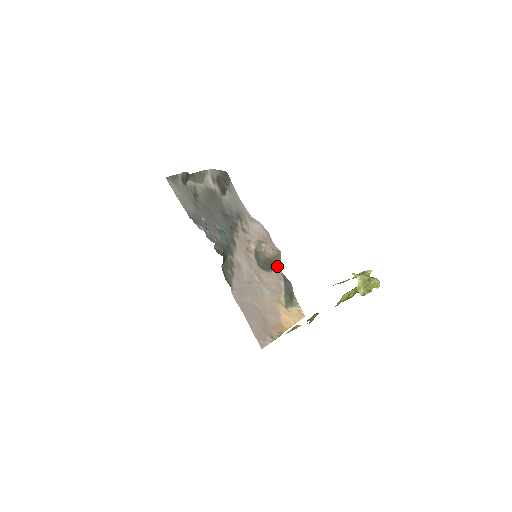
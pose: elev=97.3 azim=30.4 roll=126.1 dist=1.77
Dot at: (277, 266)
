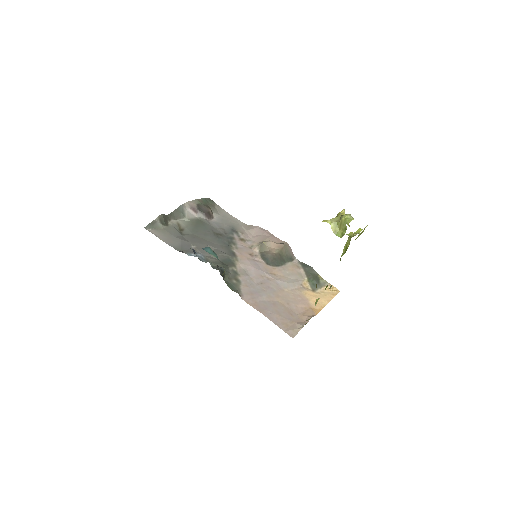
Dot at: (290, 257)
